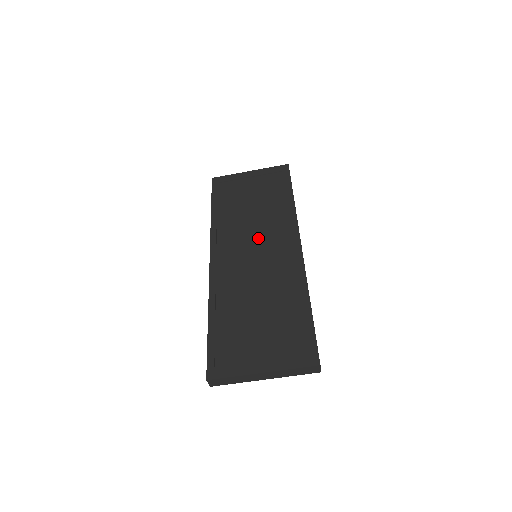
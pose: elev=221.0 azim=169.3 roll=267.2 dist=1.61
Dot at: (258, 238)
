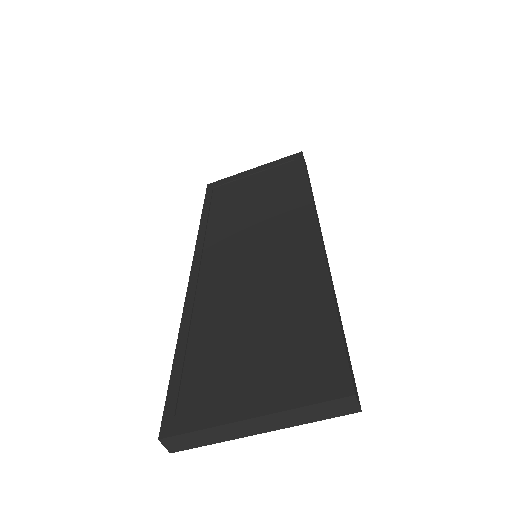
Dot at: (259, 233)
